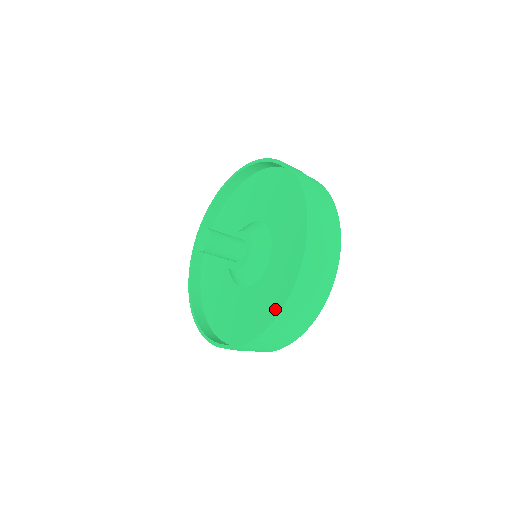
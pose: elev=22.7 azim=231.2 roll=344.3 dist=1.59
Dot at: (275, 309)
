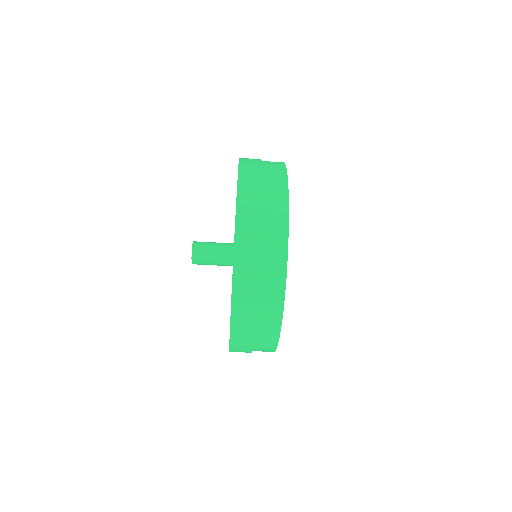
Dot at: occluded
